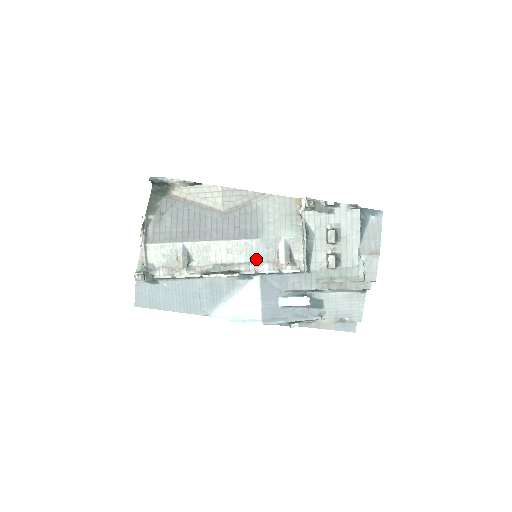
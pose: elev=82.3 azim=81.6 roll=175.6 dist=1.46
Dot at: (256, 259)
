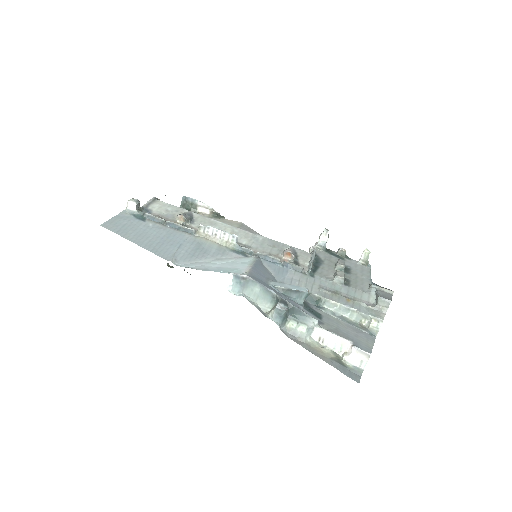
Dot at: (258, 247)
